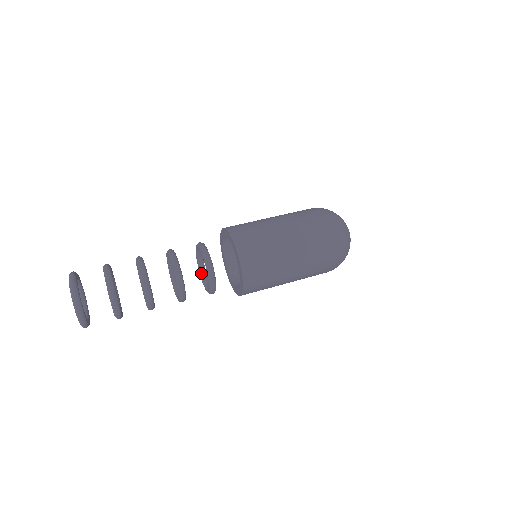
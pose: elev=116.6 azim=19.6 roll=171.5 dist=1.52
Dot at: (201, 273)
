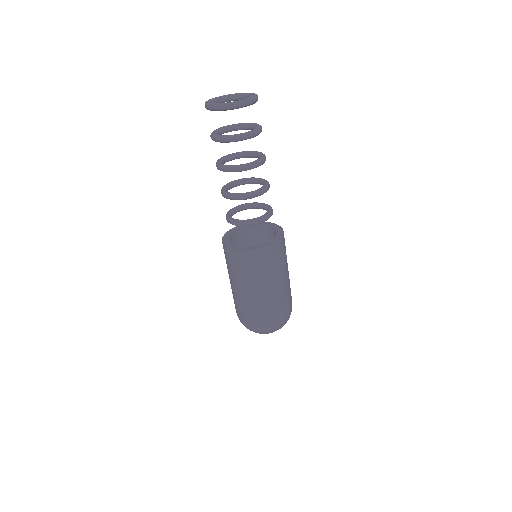
Dot at: (238, 219)
